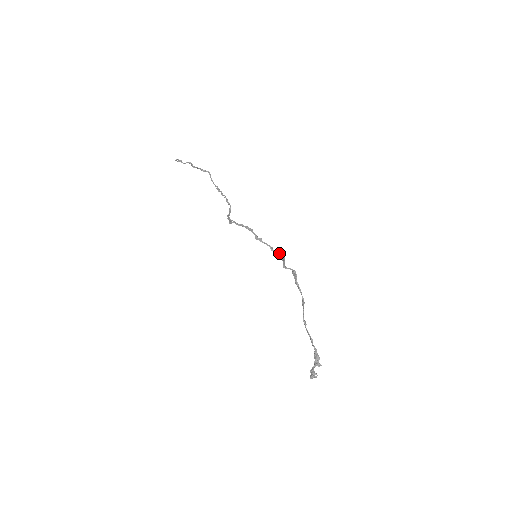
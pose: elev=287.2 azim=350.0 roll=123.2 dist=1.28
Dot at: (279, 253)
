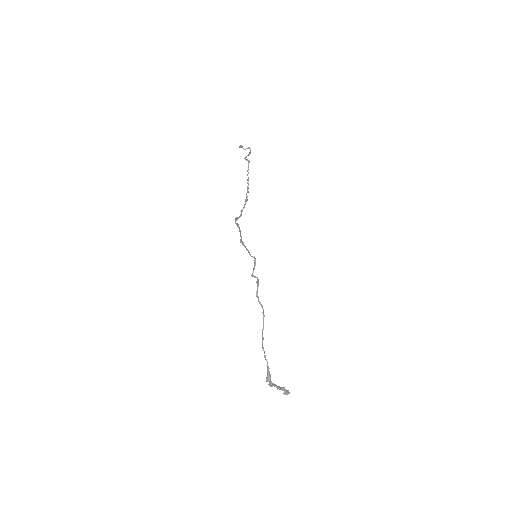
Dot at: (255, 258)
